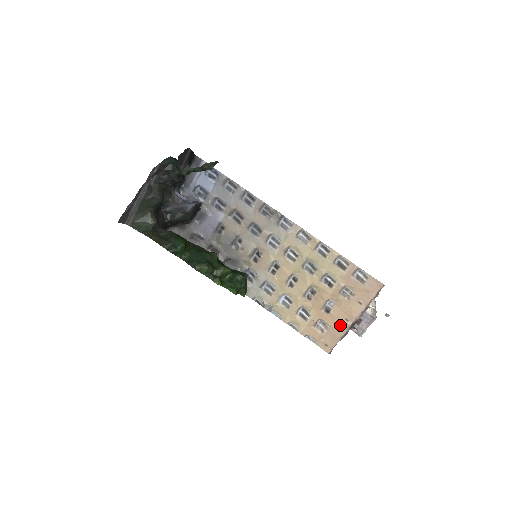
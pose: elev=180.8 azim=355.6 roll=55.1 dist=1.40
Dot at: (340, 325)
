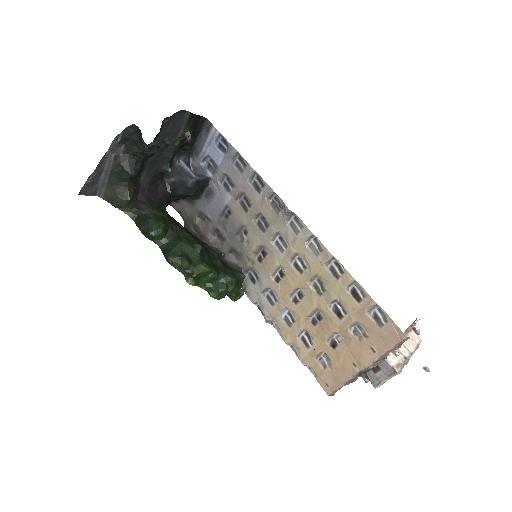
Dot at: (345, 368)
